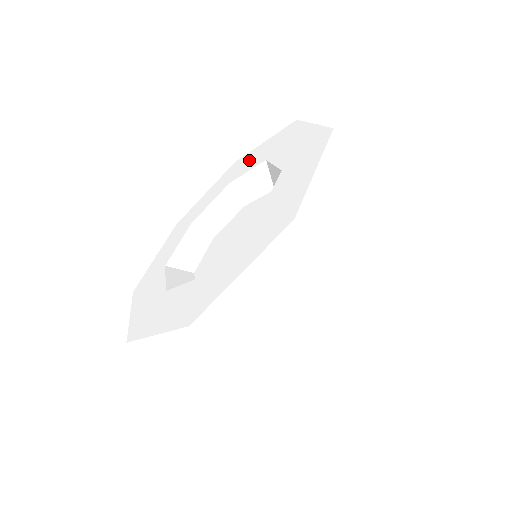
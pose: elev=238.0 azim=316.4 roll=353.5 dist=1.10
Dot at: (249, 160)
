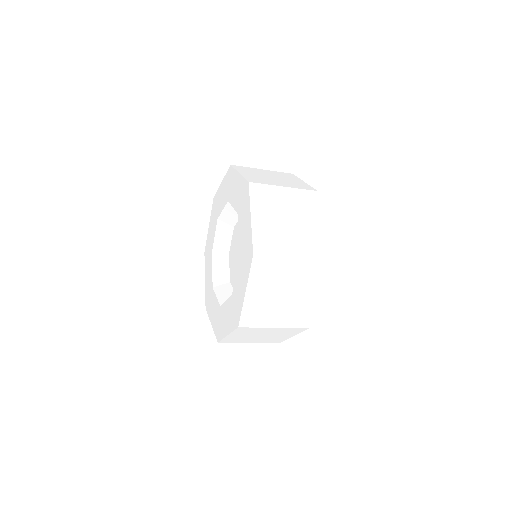
Dot at: (234, 188)
